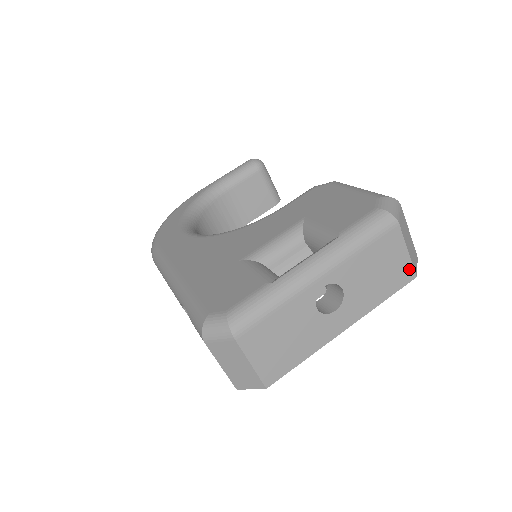
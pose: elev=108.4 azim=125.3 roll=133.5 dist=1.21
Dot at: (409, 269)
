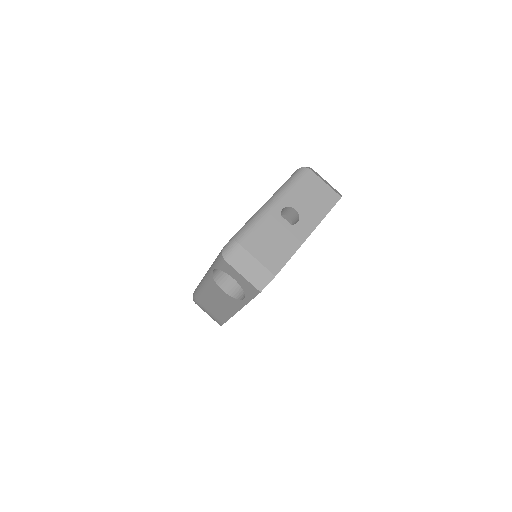
Dot at: (333, 193)
